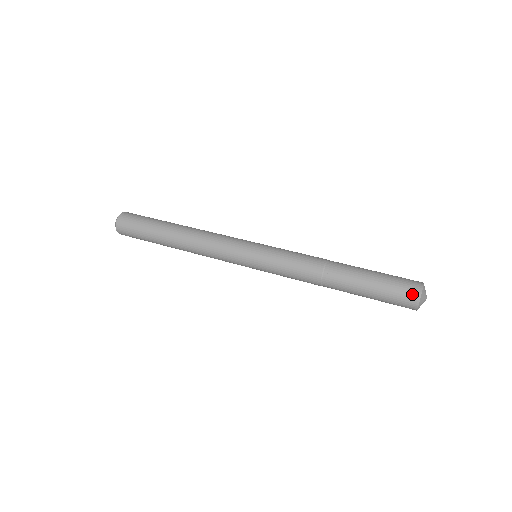
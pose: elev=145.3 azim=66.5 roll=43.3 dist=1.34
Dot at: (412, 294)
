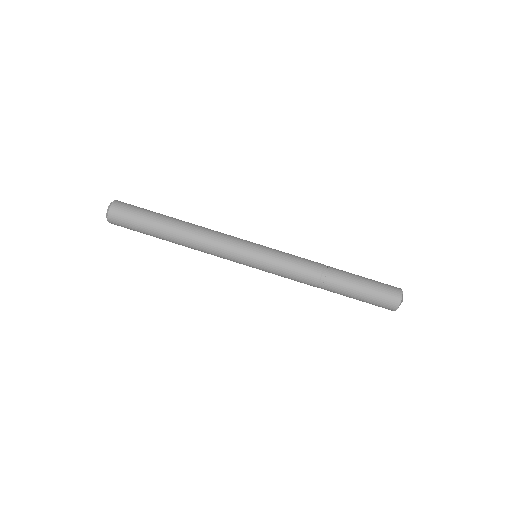
Dot at: (389, 309)
